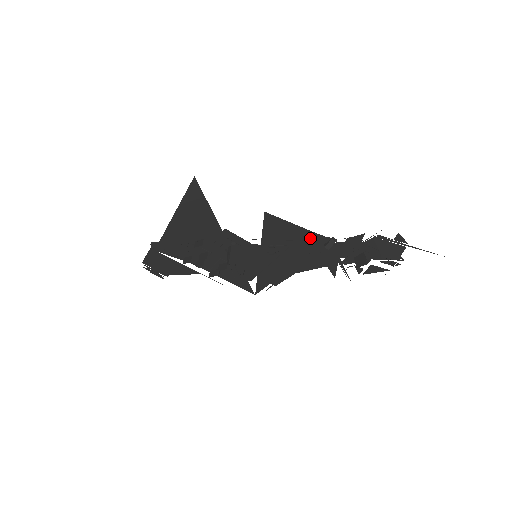
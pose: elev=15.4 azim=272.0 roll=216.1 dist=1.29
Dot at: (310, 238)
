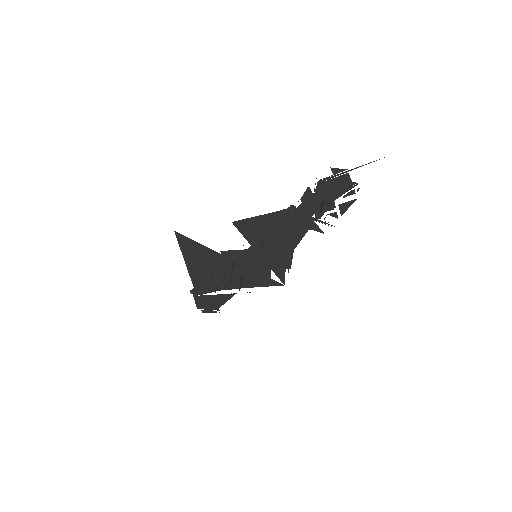
Dot at: (276, 218)
